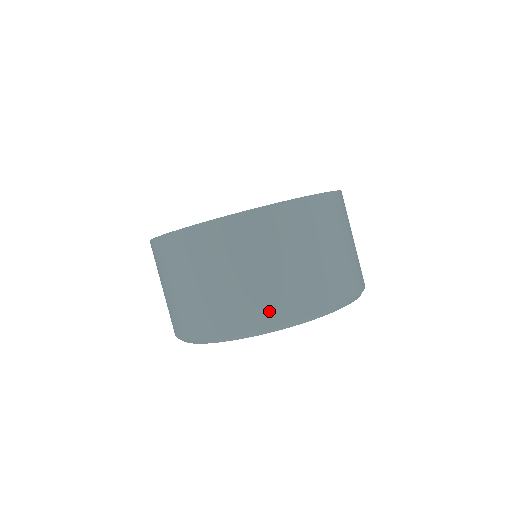
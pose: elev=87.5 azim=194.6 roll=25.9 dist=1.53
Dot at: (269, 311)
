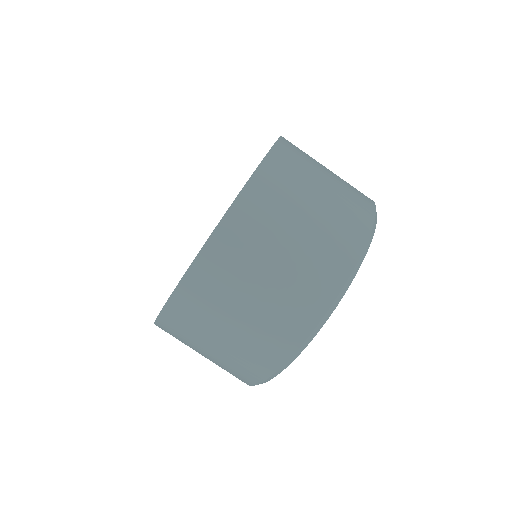
Dot at: (255, 368)
